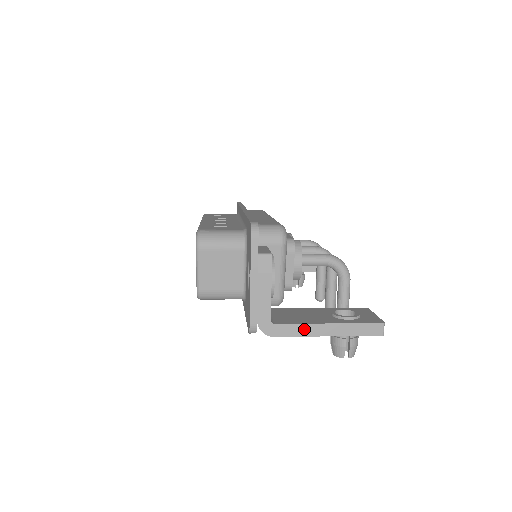
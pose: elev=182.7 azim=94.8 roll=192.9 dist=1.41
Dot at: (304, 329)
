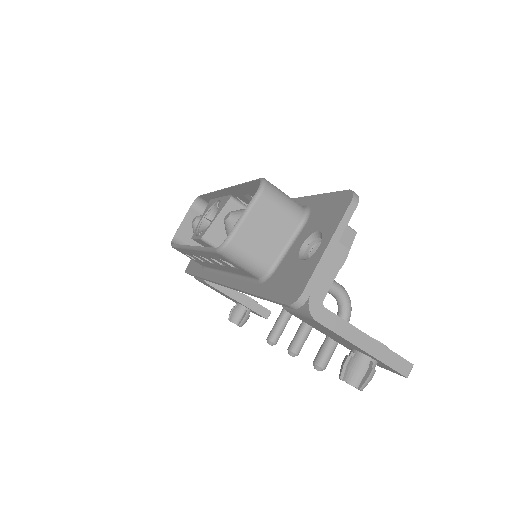
Dot at: (347, 330)
